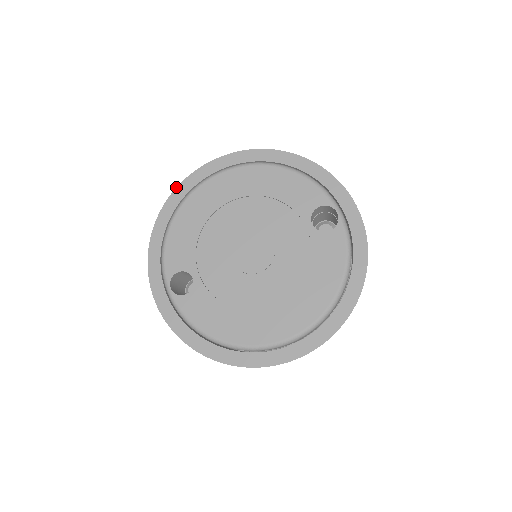
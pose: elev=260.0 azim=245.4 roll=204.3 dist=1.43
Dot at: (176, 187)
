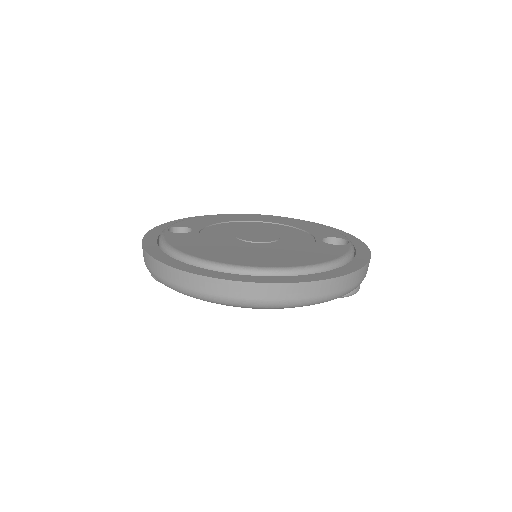
Dot at: occluded
